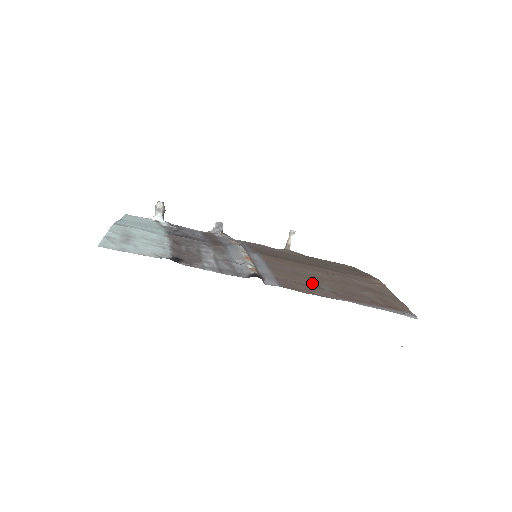
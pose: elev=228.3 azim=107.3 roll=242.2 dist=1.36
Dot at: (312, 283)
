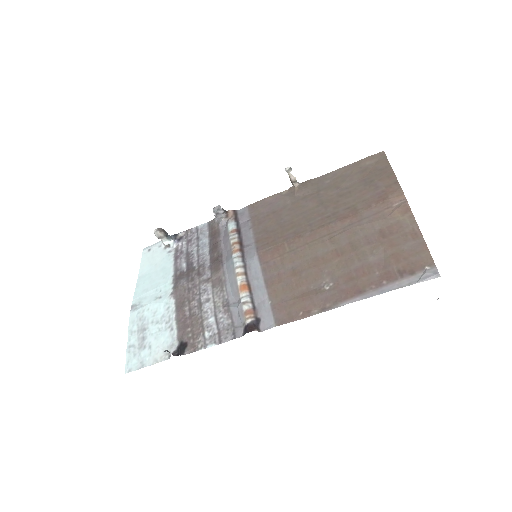
Dot at: (311, 284)
